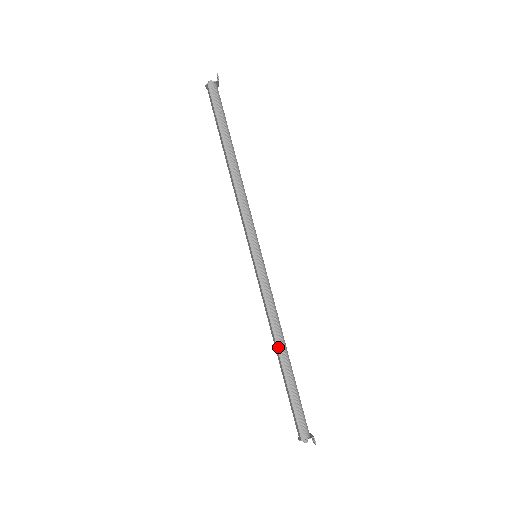
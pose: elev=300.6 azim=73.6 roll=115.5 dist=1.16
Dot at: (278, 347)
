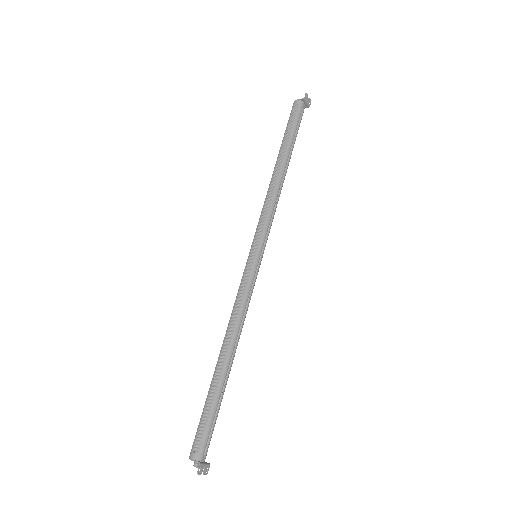
Dot at: (222, 348)
